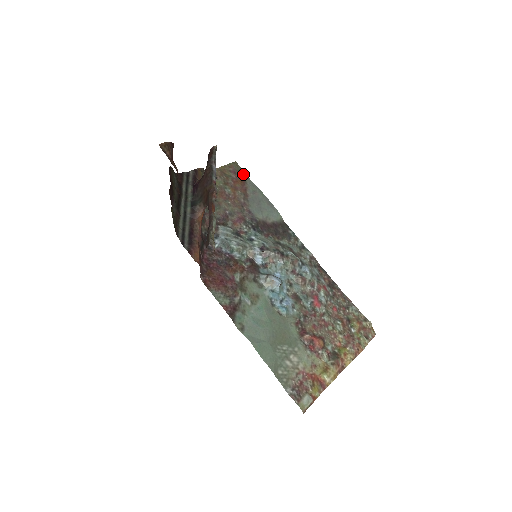
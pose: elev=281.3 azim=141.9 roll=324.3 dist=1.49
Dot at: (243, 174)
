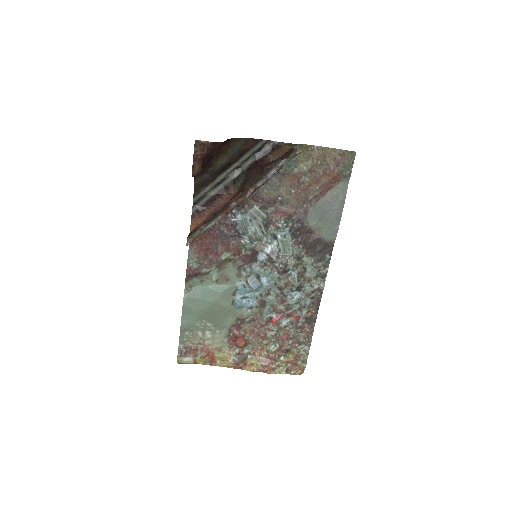
Dot at: (347, 171)
